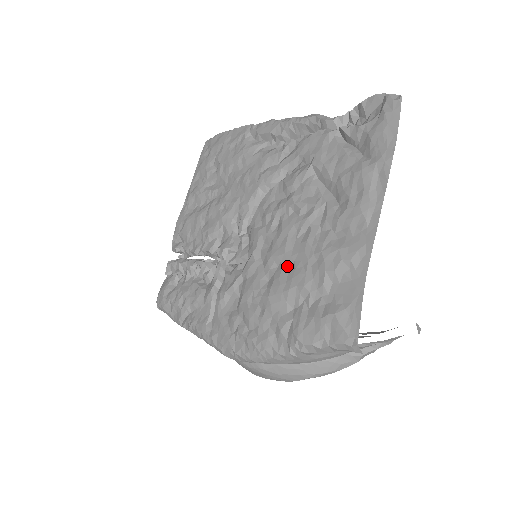
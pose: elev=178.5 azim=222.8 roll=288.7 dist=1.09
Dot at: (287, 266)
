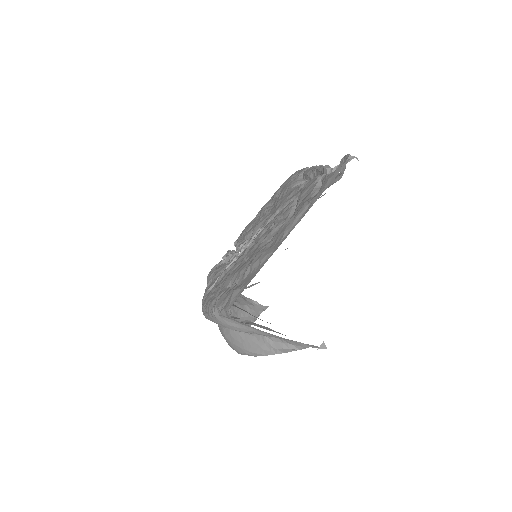
Dot at: (247, 259)
